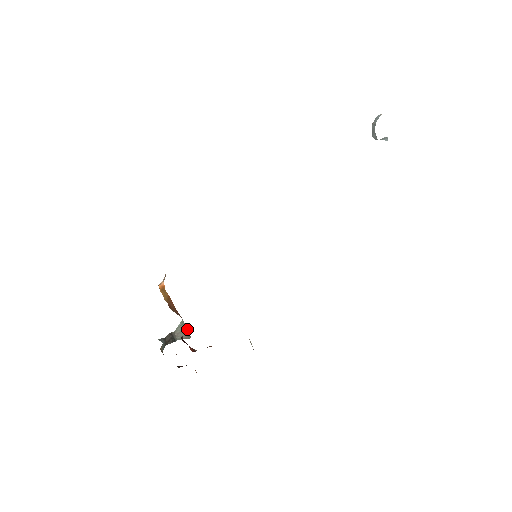
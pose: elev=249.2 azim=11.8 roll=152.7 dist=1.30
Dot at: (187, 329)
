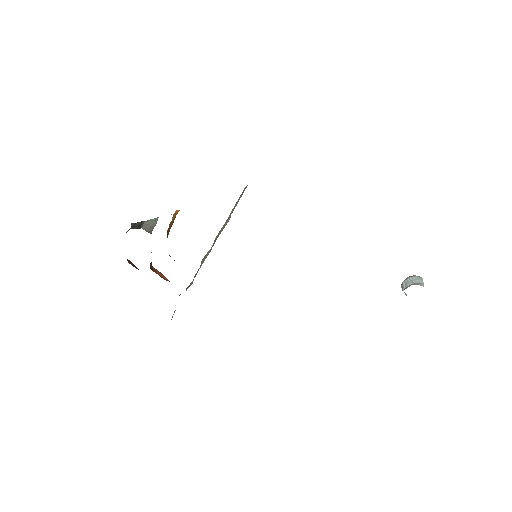
Dot at: occluded
